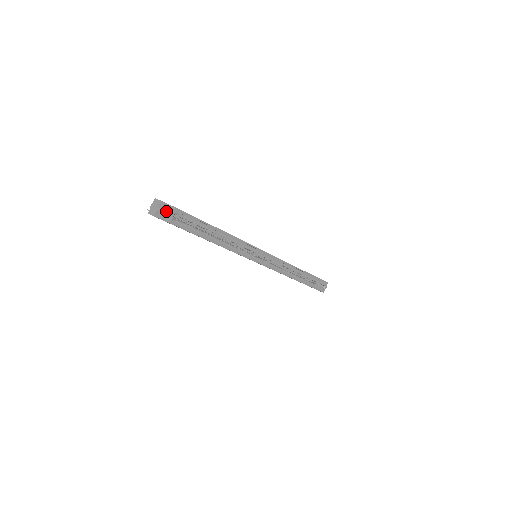
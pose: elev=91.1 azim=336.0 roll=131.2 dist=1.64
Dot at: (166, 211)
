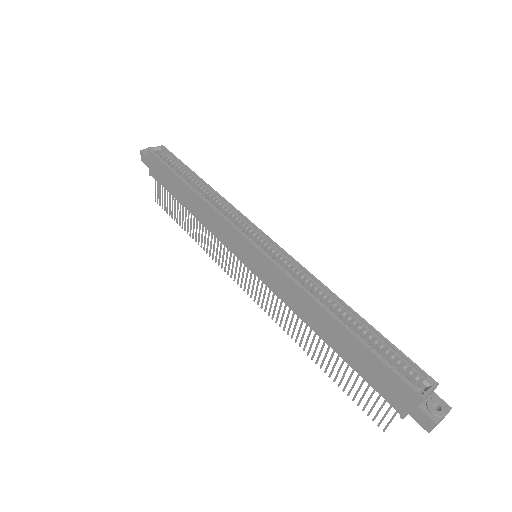
Dot at: occluded
